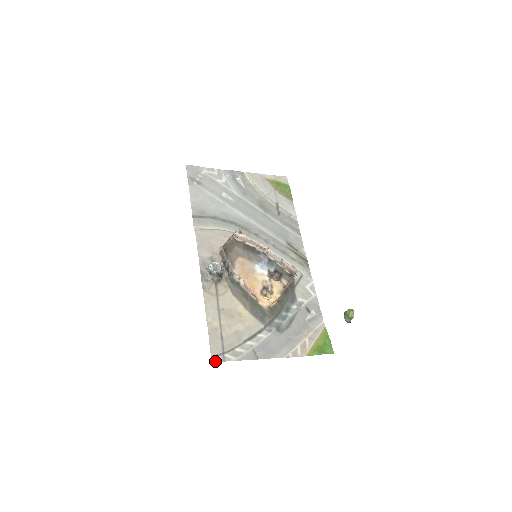
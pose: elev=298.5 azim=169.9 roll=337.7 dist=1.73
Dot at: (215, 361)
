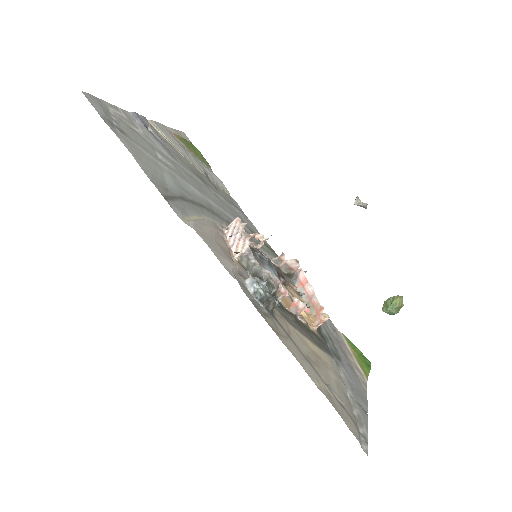
Dot at: (366, 450)
